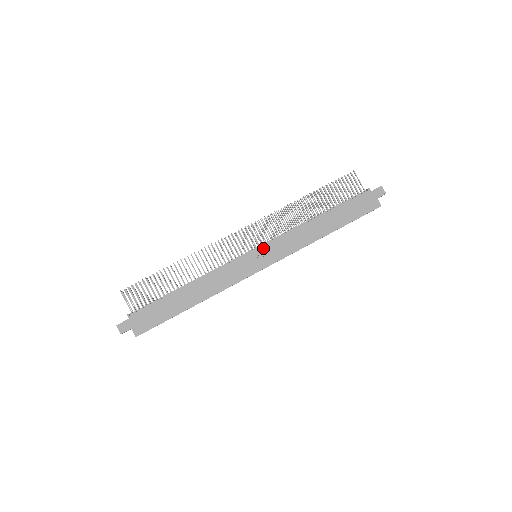
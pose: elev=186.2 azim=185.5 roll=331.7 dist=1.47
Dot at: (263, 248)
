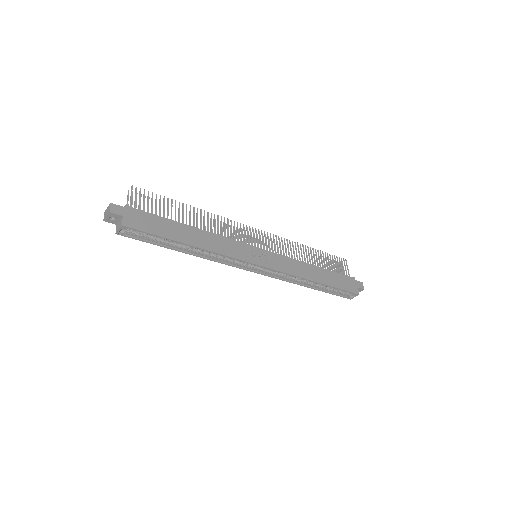
Dot at: (267, 252)
